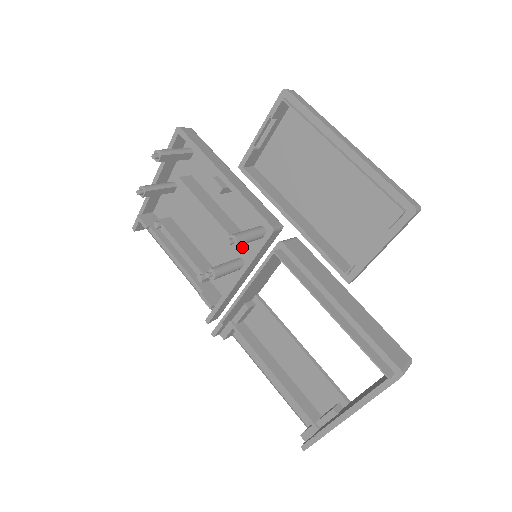
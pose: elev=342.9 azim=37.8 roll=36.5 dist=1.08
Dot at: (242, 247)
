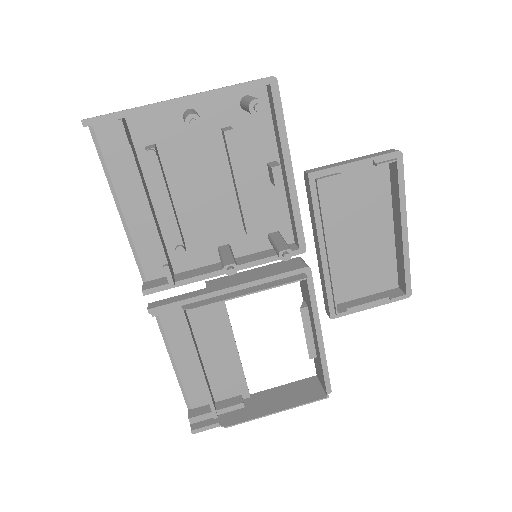
Dot at: (240, 237)
